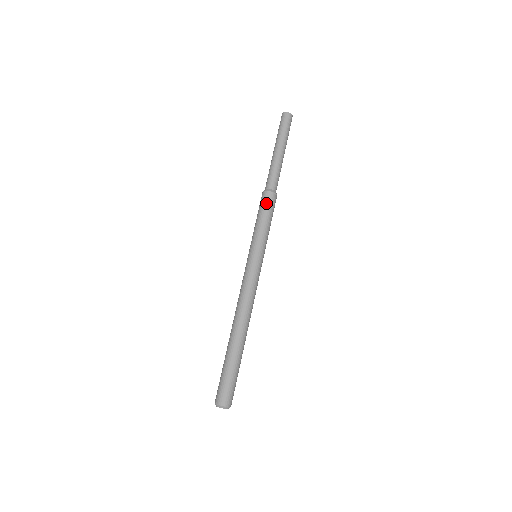
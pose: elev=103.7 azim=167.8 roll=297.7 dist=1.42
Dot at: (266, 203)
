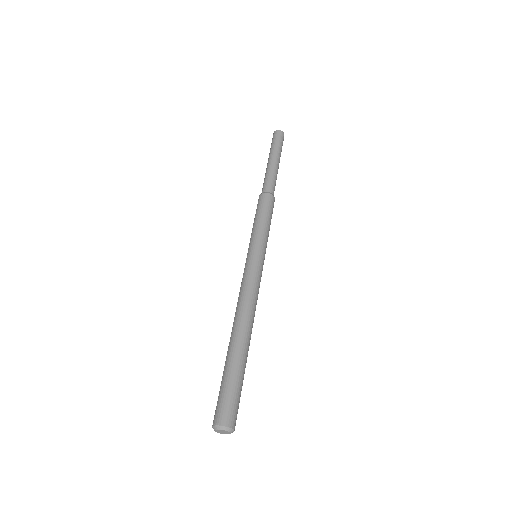
Dot at: (260, 204)
